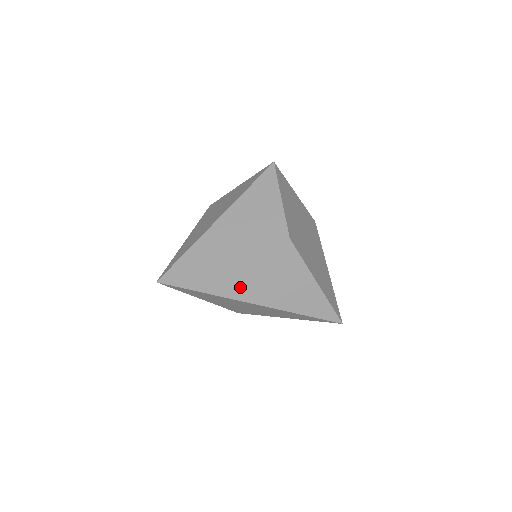
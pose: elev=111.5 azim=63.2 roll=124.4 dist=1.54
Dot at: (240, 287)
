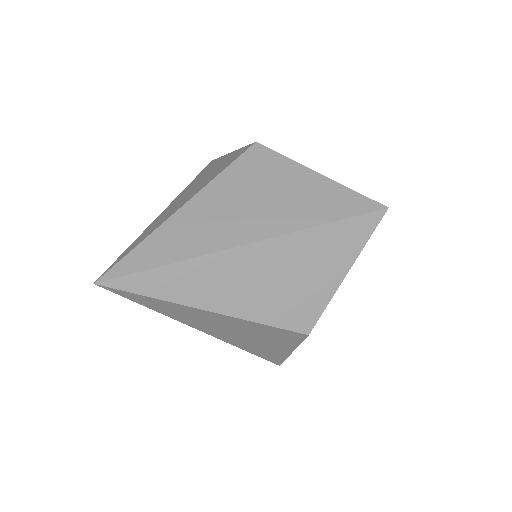
Dot at: (205, 324)
